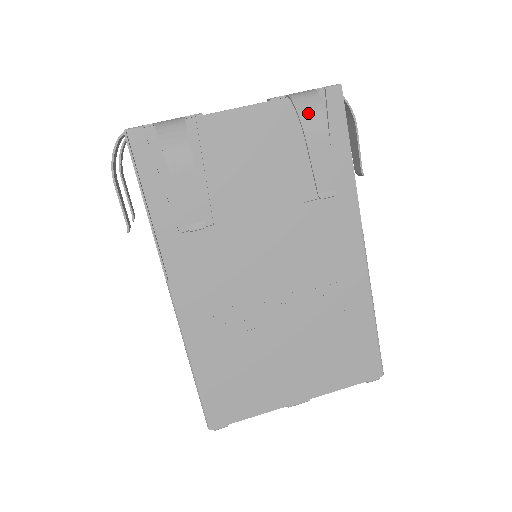
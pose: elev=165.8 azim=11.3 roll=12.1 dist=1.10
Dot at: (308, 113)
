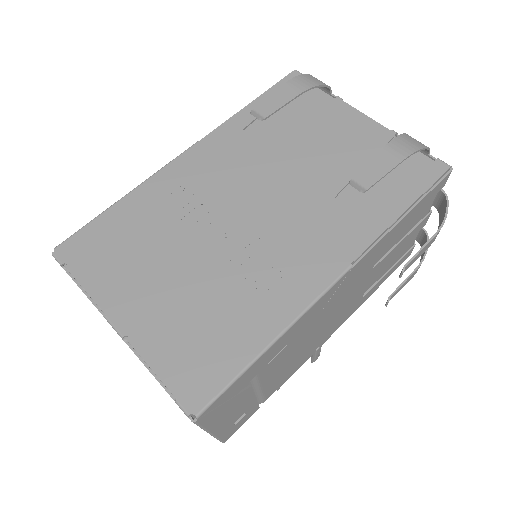
Dot at: (407, 140)
